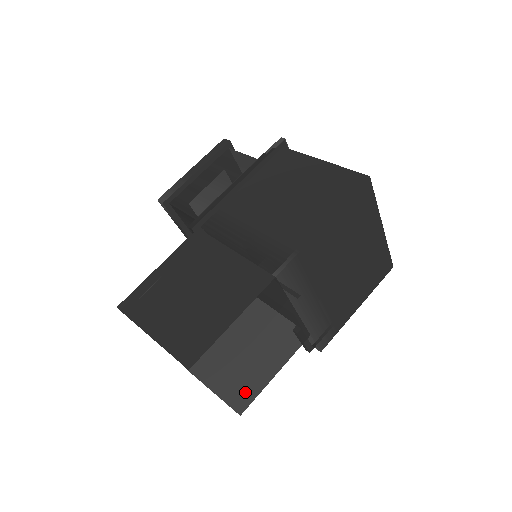
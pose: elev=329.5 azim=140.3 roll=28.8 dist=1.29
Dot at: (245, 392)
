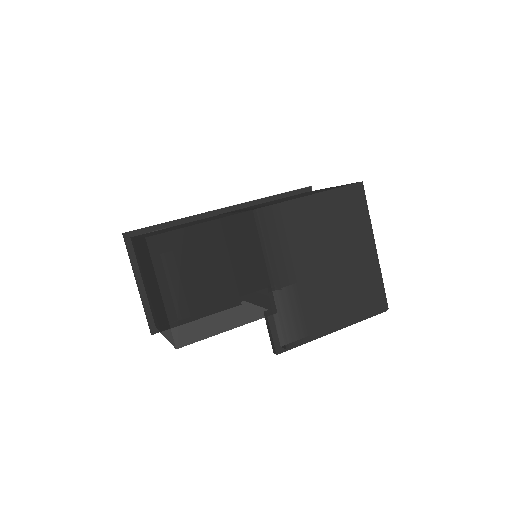
Dot at: (190, 321)
